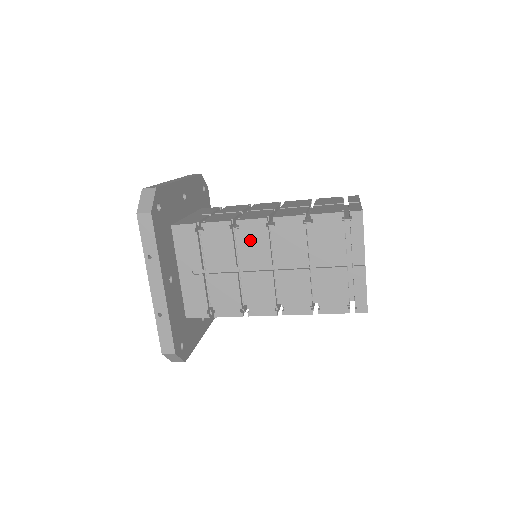
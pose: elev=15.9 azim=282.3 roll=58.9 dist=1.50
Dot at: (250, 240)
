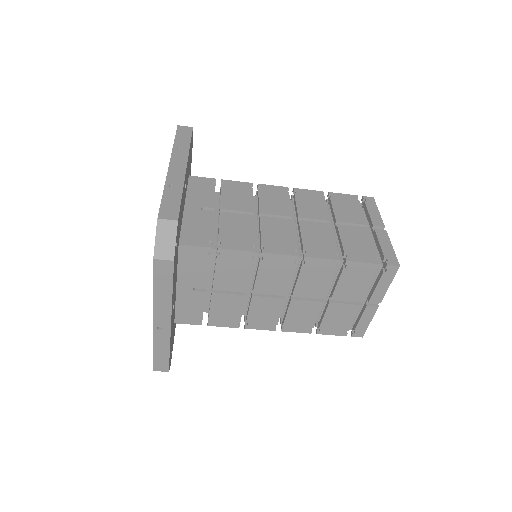
Dot at: (270, 197)
